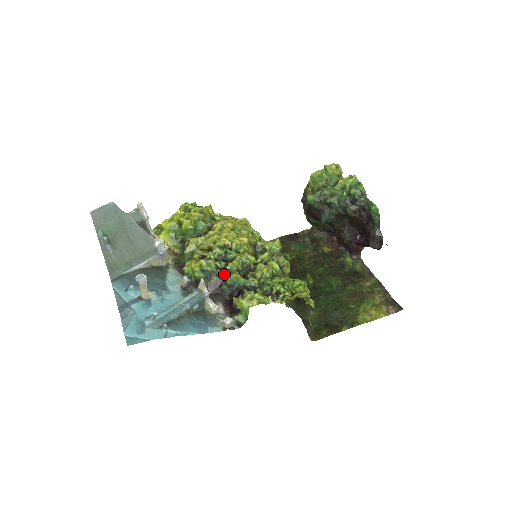
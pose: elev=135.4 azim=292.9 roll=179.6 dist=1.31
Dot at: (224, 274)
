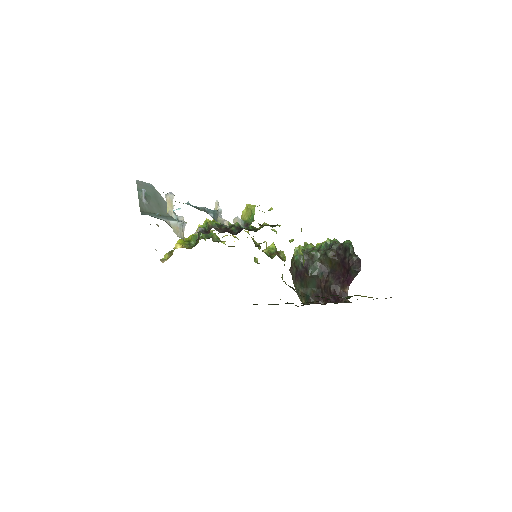
Dot at: occluded
